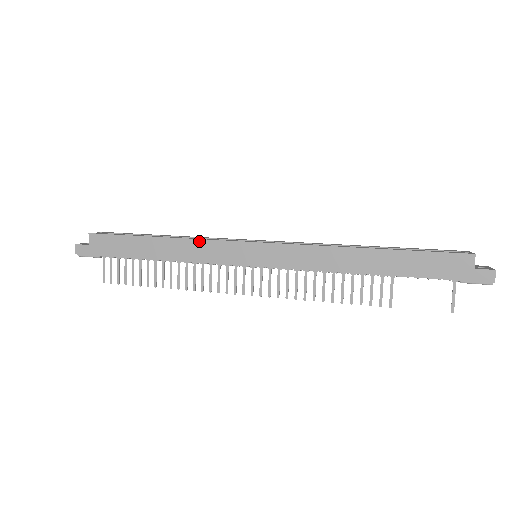
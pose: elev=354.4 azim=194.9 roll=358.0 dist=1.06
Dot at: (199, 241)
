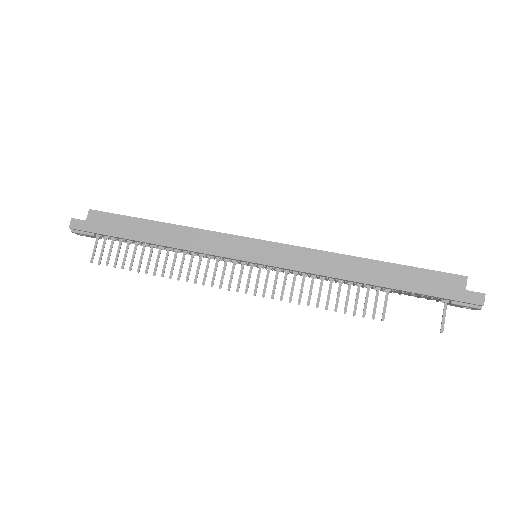
Dot at: (203, 231)
